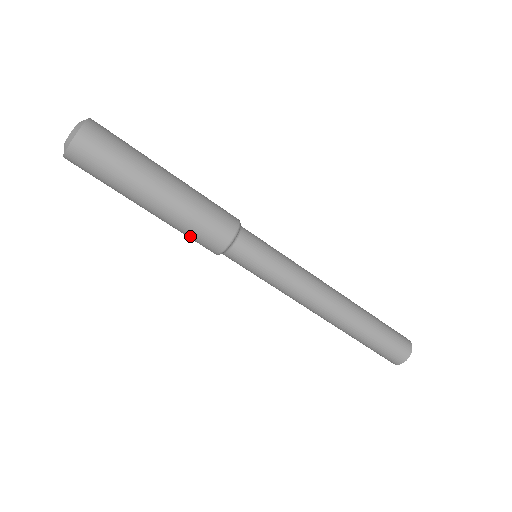
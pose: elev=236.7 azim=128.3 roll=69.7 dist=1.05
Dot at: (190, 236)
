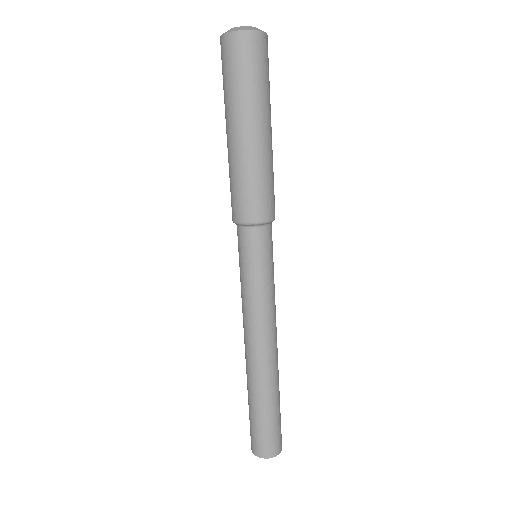
Dot at: (249, 187)
